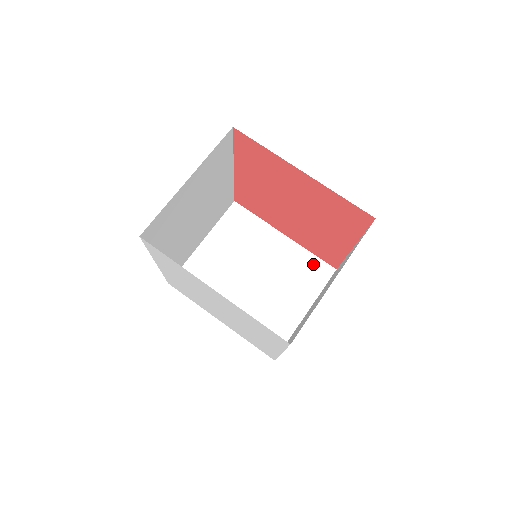
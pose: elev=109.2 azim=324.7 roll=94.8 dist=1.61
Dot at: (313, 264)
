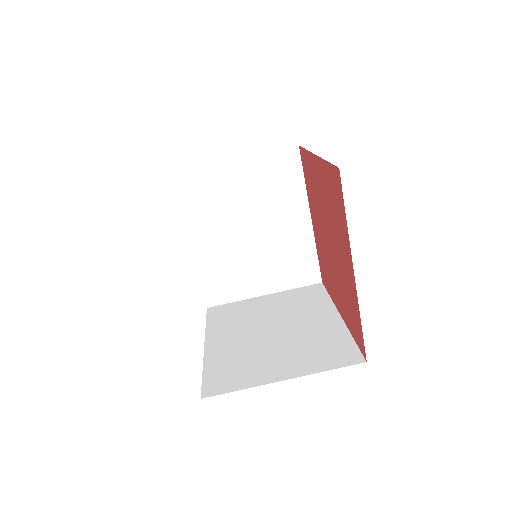
Dot at: (309, 263)
